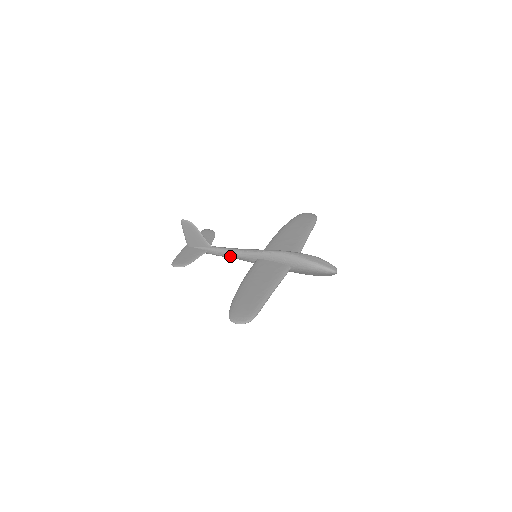
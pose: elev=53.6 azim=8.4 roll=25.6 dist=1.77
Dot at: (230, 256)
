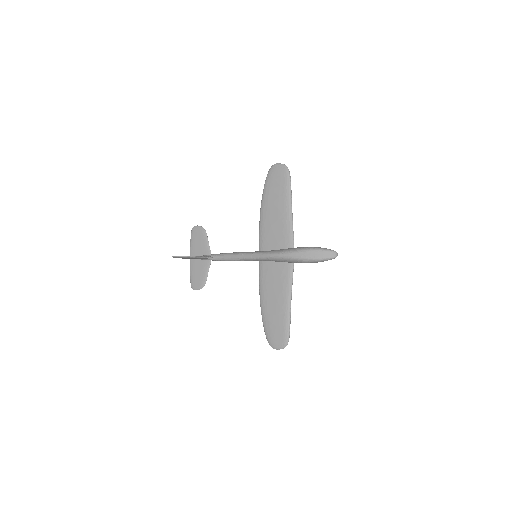
Dot at: occluded
